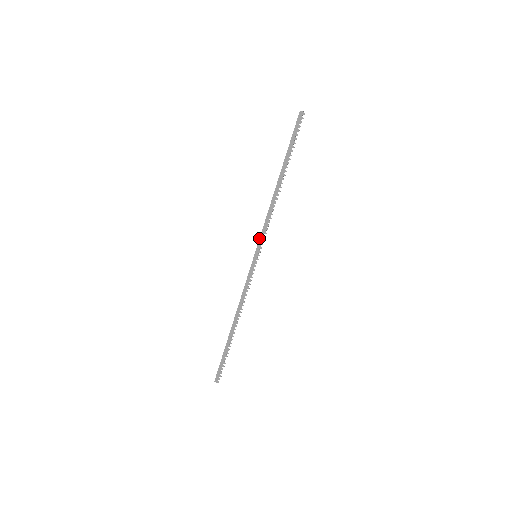
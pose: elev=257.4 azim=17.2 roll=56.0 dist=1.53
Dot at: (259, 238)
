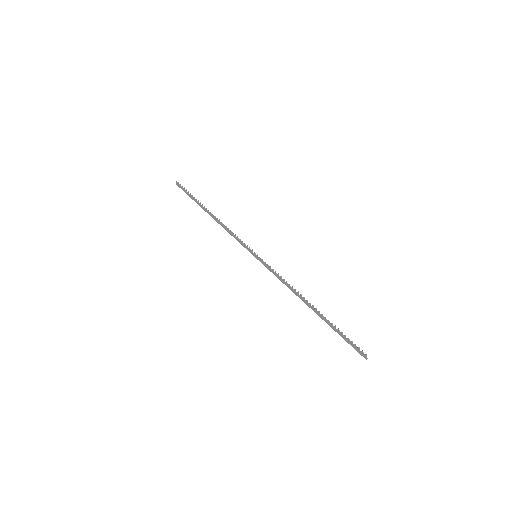
Dot at: occluded
